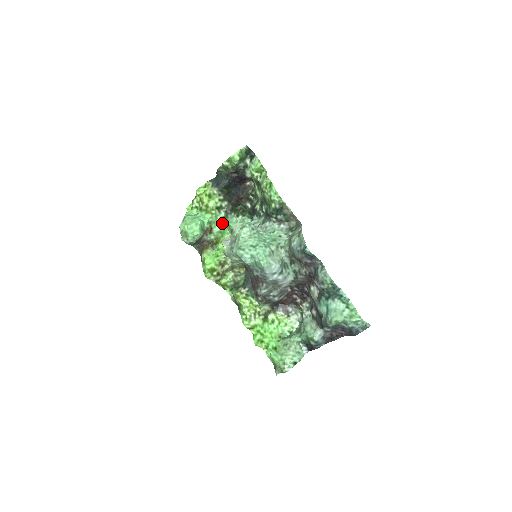
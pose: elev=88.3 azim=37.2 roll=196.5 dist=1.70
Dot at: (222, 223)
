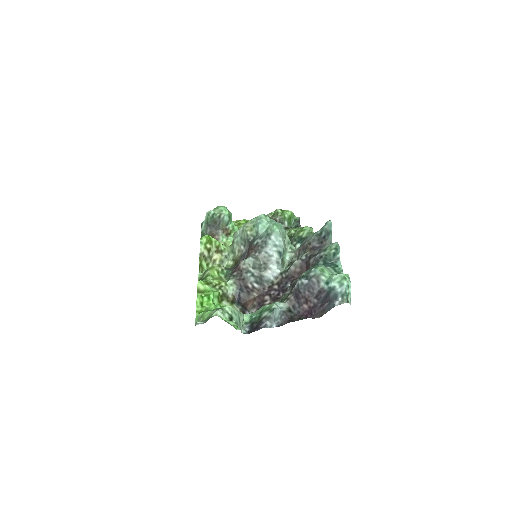
Dot at: occluded
